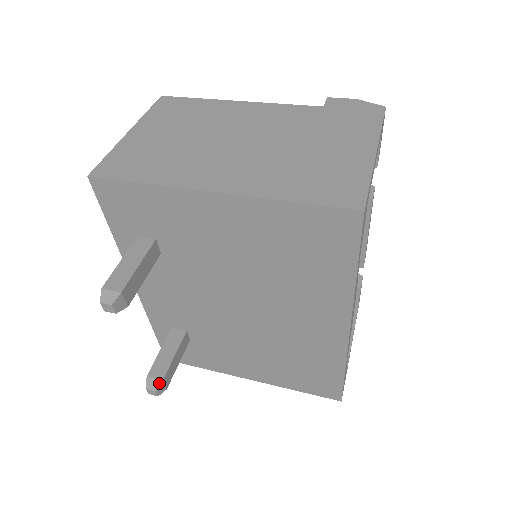
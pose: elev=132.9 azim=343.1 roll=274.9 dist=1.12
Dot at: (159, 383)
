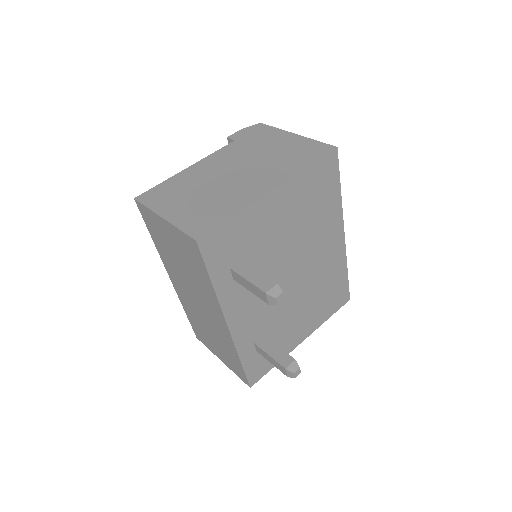
Dot at: (296, 363)
